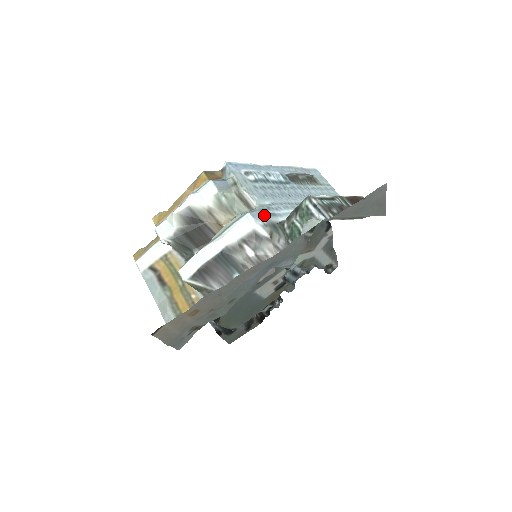
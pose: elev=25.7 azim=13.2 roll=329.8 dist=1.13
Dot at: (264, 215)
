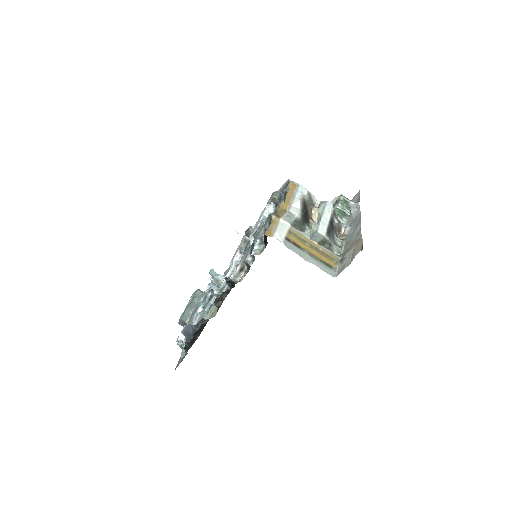
Dot at: occluded
